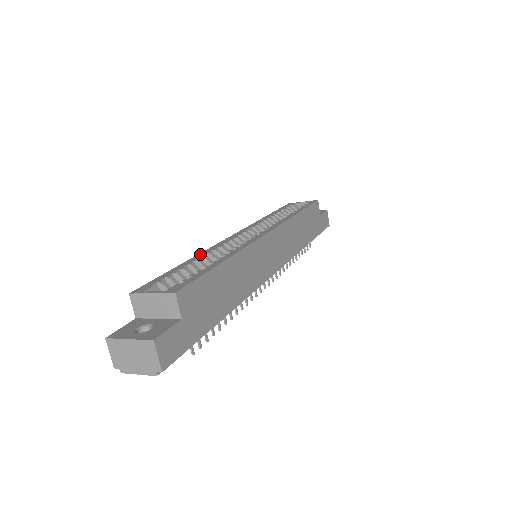
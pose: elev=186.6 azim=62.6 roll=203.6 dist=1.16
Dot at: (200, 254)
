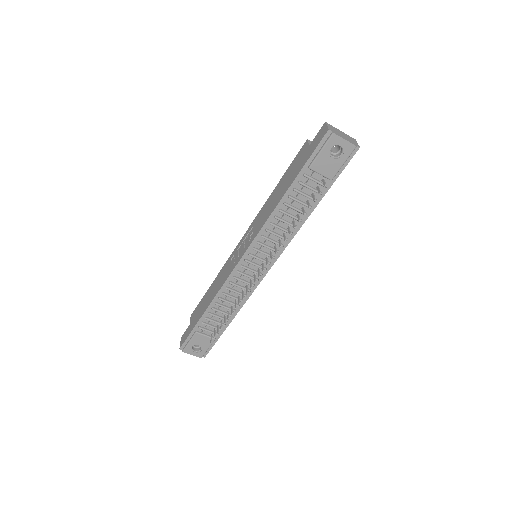
Dot at: occluded
